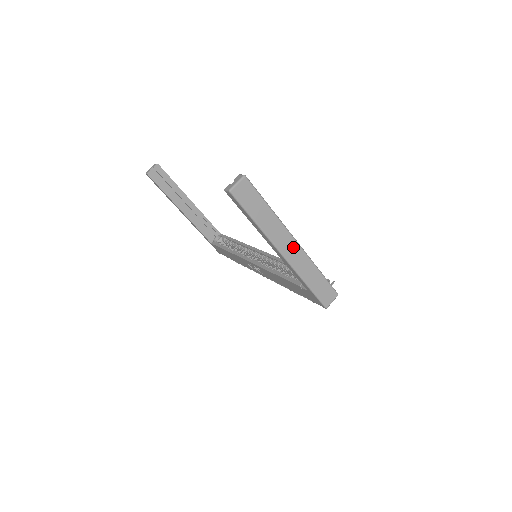
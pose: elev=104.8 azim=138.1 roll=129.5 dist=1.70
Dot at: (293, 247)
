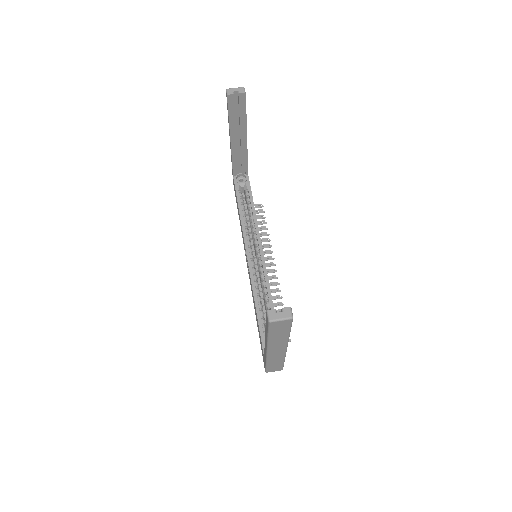
Dot at: (280, 350)
